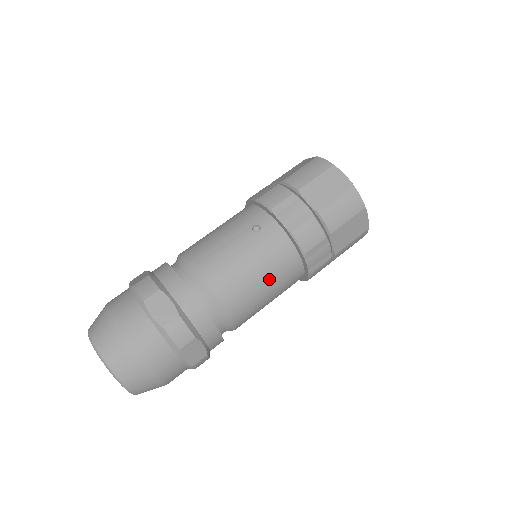
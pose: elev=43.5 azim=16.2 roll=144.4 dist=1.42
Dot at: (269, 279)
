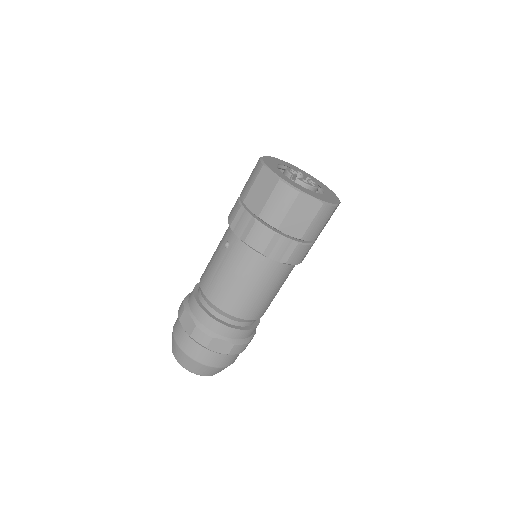
Dot at: (248, 281)
